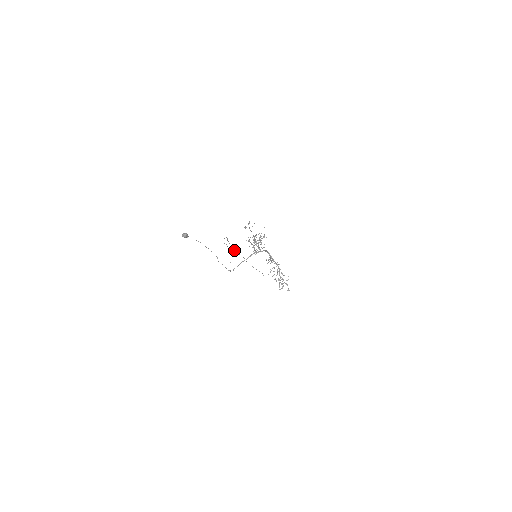
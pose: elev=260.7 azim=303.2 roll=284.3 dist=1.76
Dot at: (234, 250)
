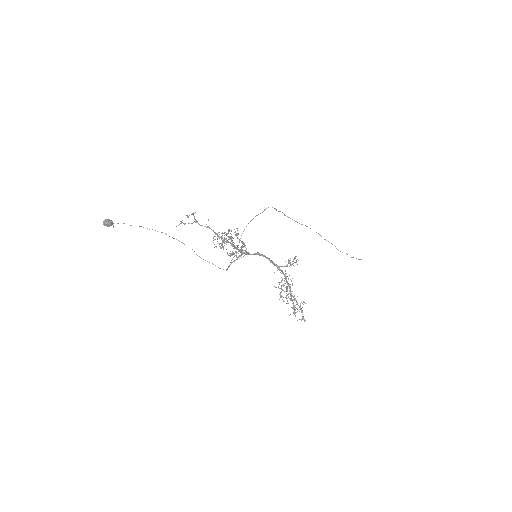
Dot at: (299, 223)
